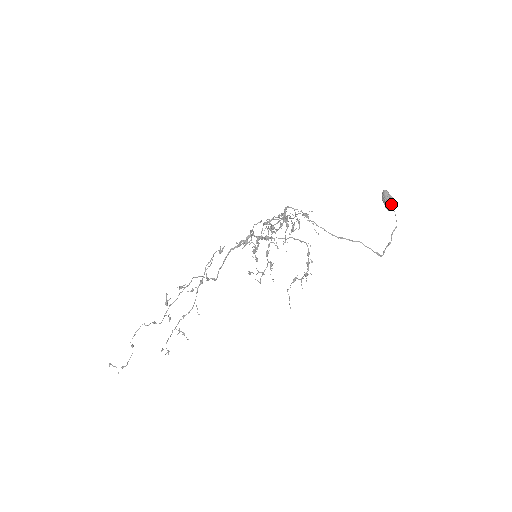
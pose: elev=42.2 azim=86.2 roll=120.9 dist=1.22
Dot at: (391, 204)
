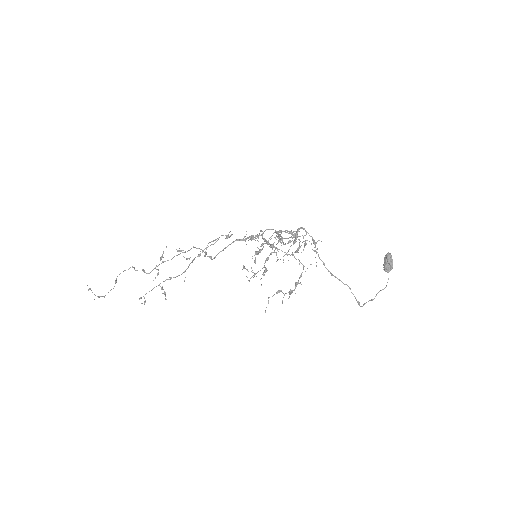
Dot at: (389, 267)
